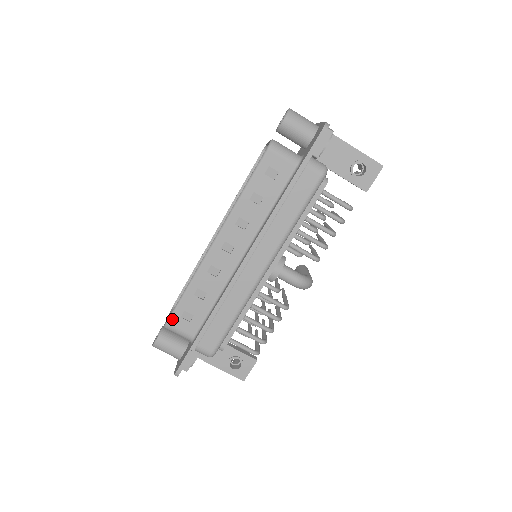
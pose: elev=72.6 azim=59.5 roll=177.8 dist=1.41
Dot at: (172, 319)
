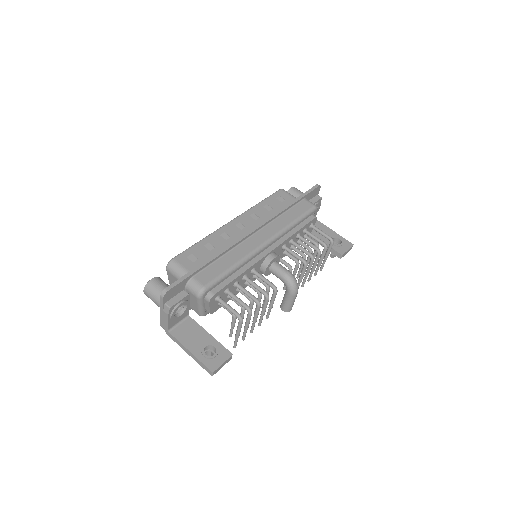
Dot at: (178, 257)
